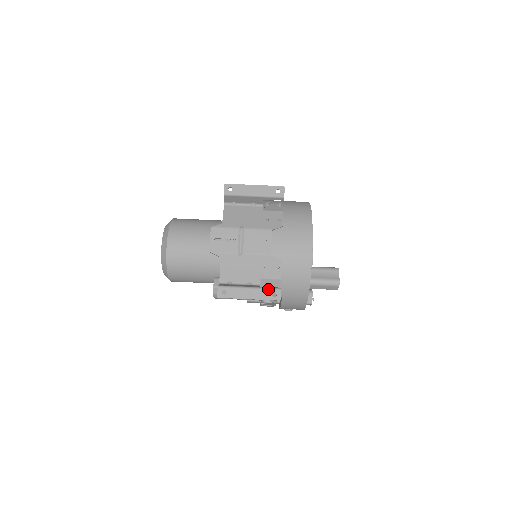
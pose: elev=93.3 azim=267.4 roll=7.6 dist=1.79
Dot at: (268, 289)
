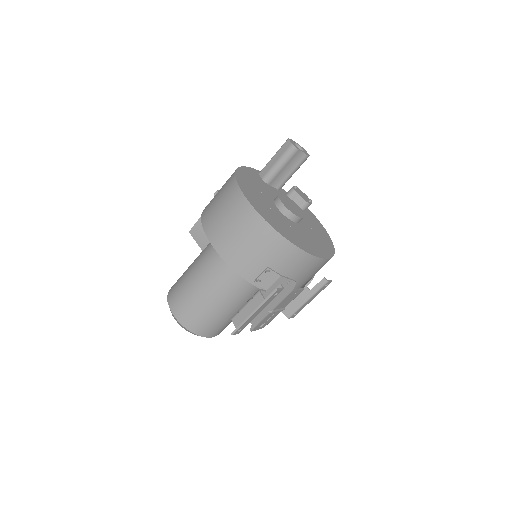
Dot at: (320, 290)
